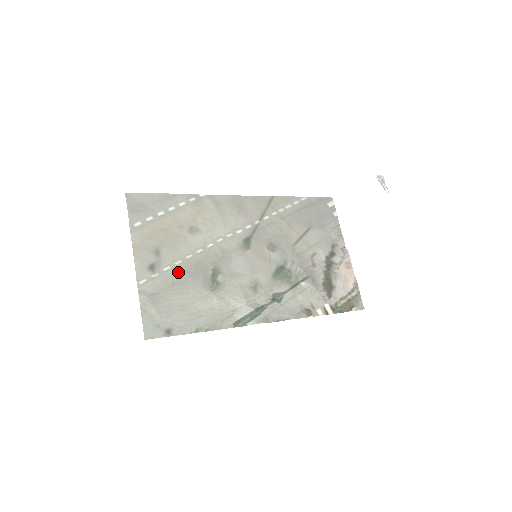
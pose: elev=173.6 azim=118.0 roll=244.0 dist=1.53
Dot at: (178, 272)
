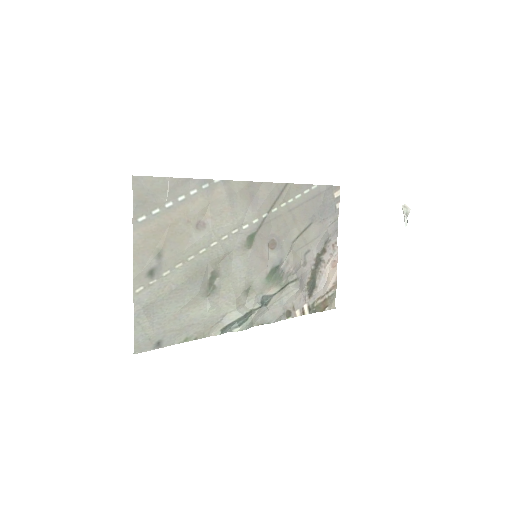
Dot at: (177, 277)
